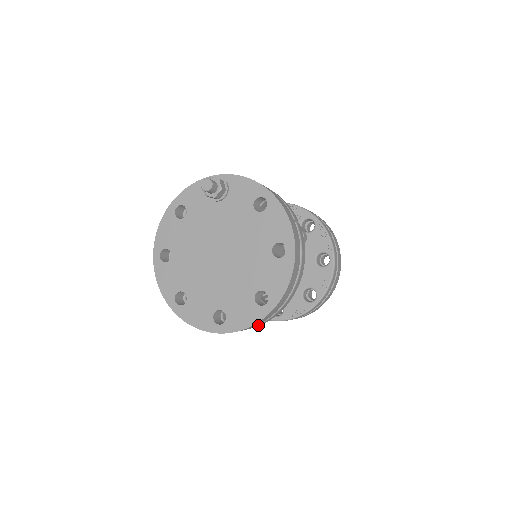
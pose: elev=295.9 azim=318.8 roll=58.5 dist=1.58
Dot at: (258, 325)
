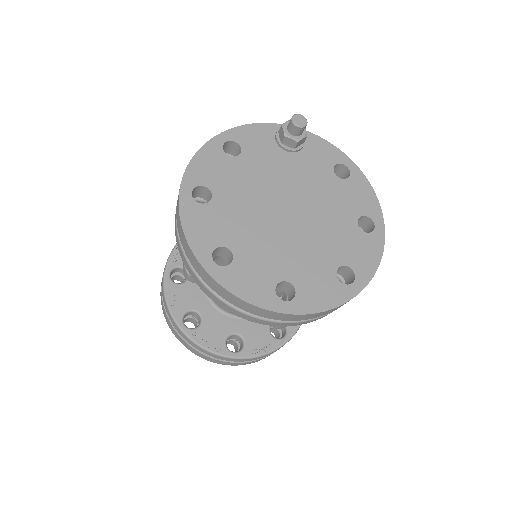
Dot at: (316, 319)
